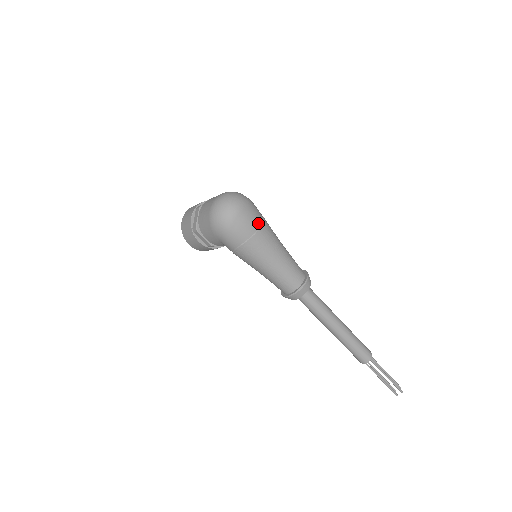
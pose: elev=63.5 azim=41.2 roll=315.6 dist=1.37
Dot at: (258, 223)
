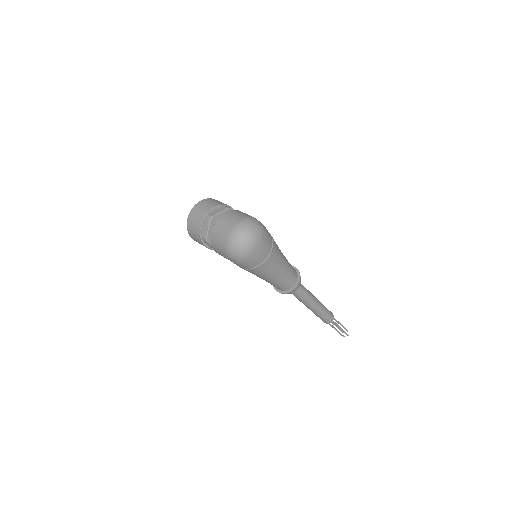
Dot at: (269, 251)
